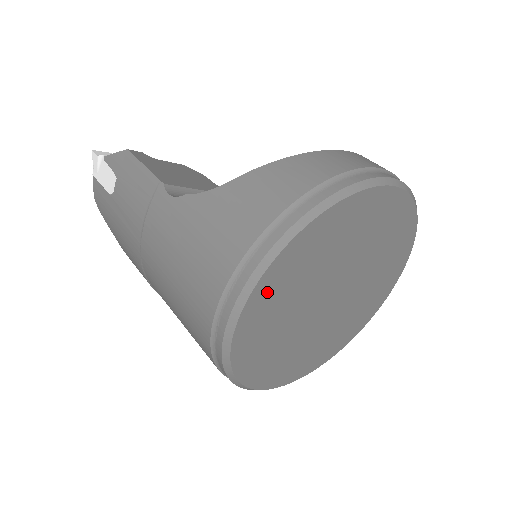
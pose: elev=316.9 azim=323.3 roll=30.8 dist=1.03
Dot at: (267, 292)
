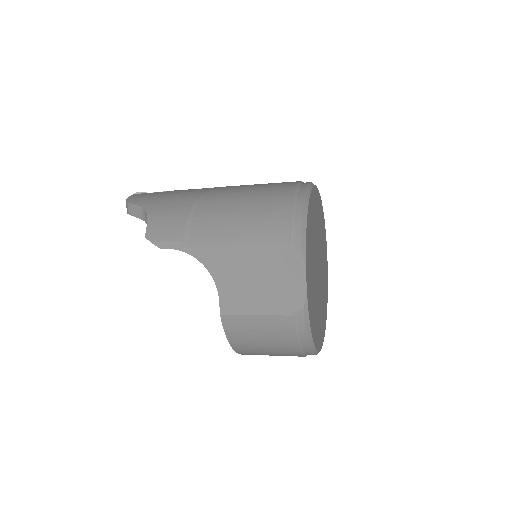
Dot at: (317, 199)
